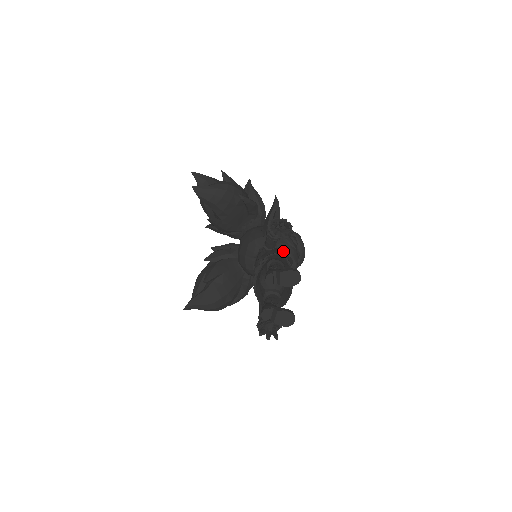
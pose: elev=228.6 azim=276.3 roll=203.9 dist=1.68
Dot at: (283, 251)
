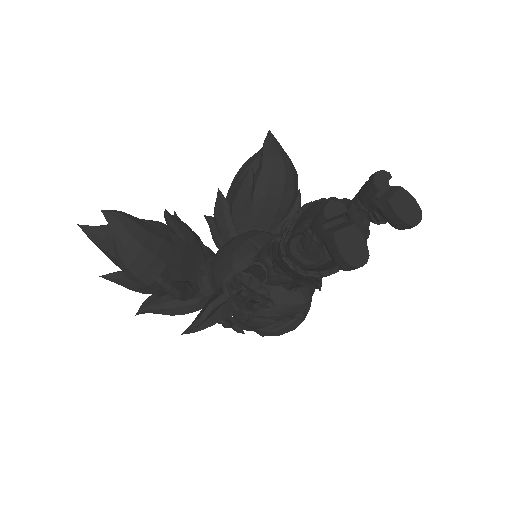
Dot at: occluded
